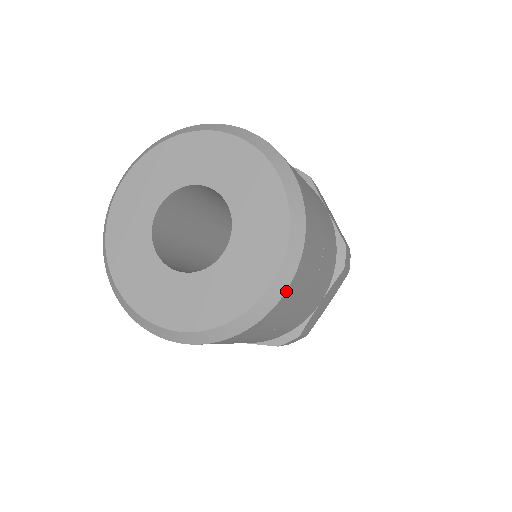
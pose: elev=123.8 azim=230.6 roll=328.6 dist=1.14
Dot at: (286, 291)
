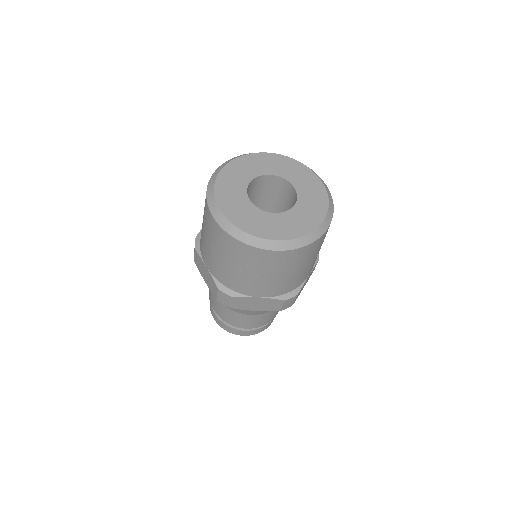
Dot at: (328, 228)
